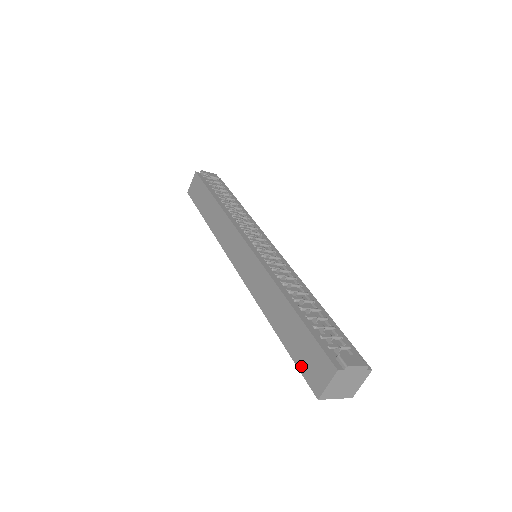
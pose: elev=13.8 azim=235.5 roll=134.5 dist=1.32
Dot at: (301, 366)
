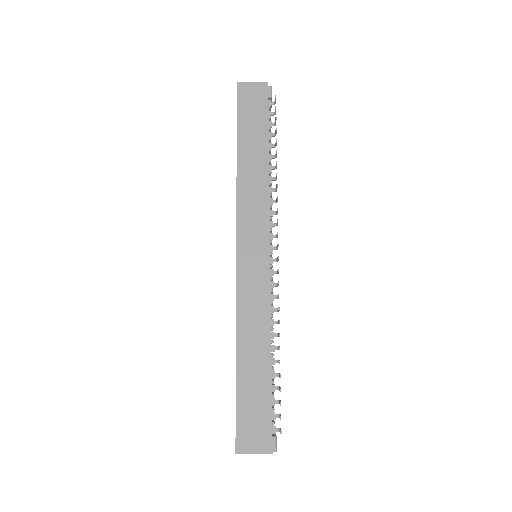
Dot at: (241, 416)
